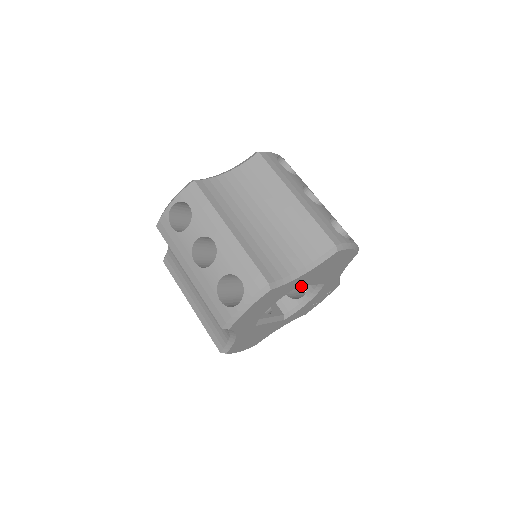
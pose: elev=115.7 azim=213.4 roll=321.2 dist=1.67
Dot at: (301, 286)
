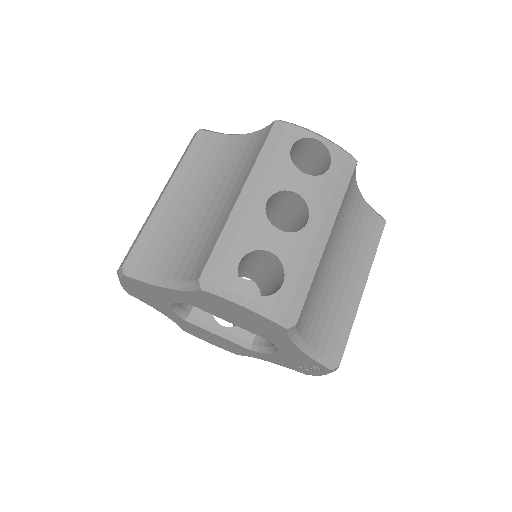
Dot at: occluded
